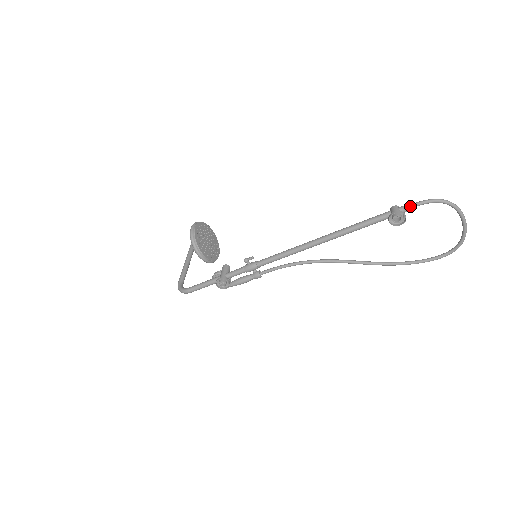
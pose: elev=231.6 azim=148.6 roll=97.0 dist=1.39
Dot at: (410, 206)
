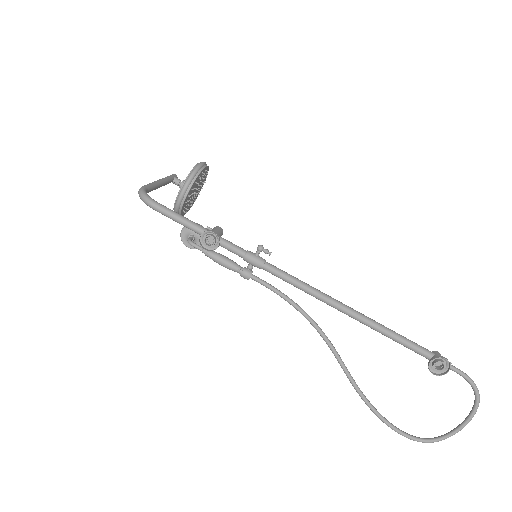
Dot at: (453, 367)
